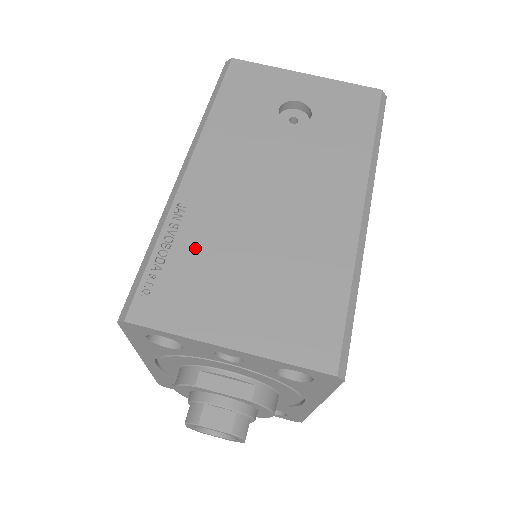
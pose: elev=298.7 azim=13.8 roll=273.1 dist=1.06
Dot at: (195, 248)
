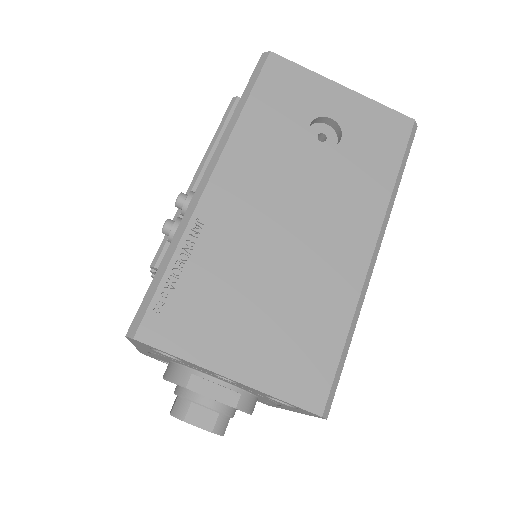
Dot at: (209, 271)
